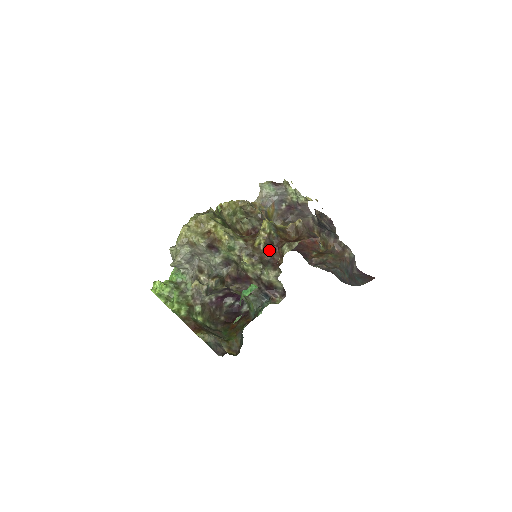
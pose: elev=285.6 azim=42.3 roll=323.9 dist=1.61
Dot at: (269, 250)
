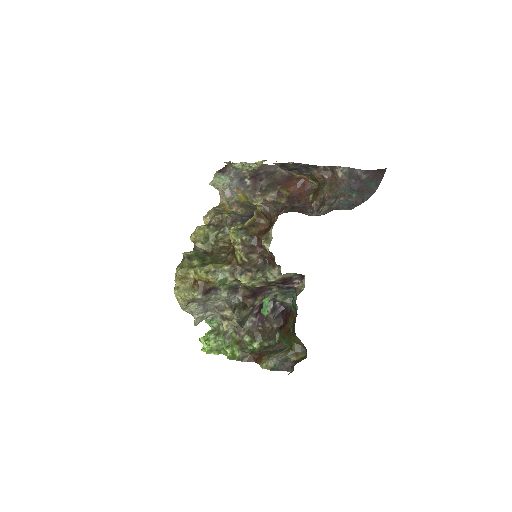
Dot at: (254, 255)
